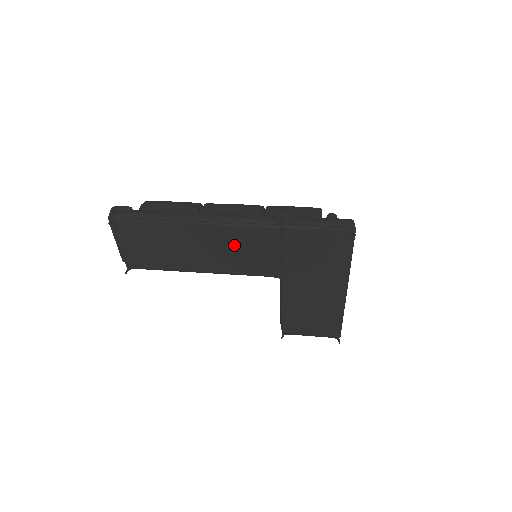
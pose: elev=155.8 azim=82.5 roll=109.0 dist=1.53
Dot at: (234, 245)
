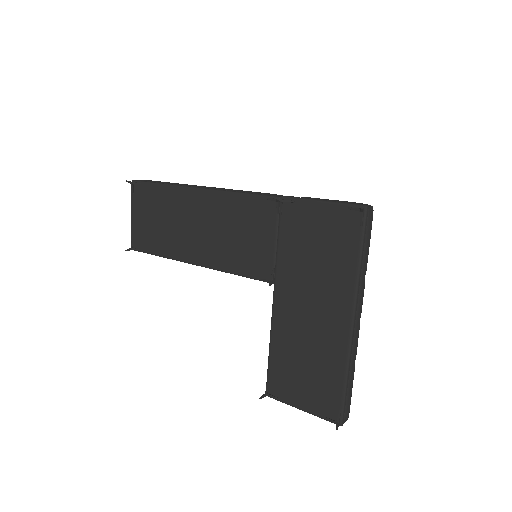
Dot at: (230, 223)
